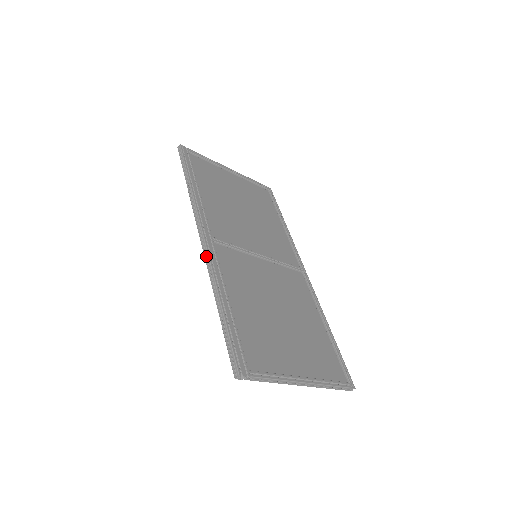
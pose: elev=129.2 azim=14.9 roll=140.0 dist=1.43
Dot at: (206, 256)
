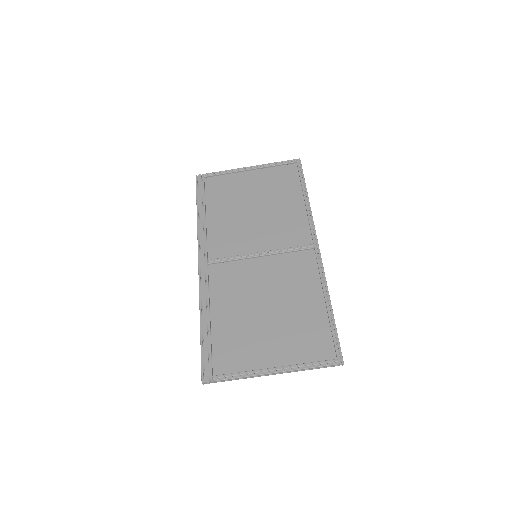
Dot at: (200, 281)
